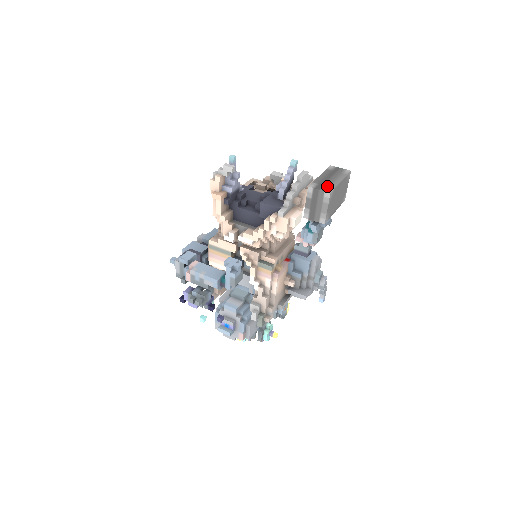
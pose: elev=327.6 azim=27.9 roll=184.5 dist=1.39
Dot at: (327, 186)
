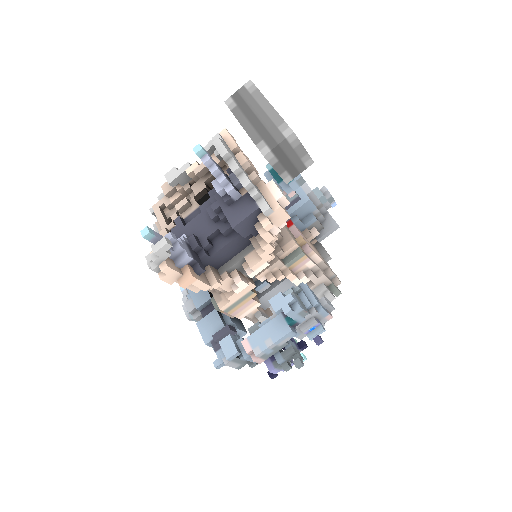
Dot at: (275, 129)
